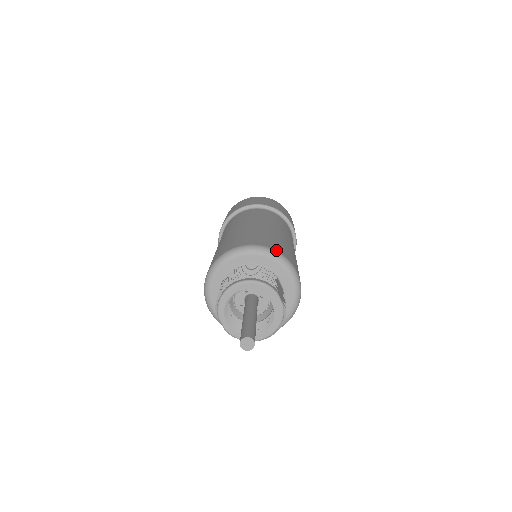
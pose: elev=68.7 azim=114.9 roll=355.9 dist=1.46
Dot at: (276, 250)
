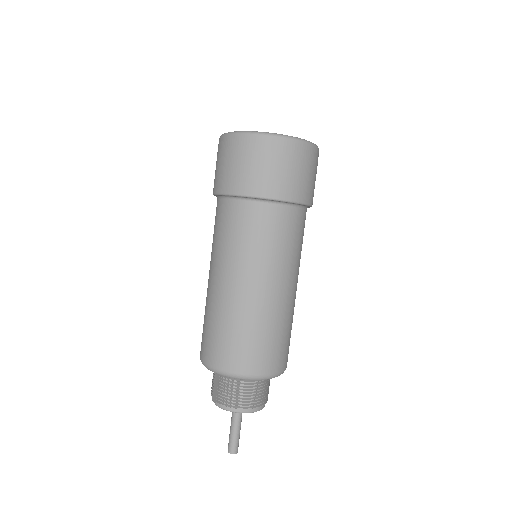
Dot at: occluded
